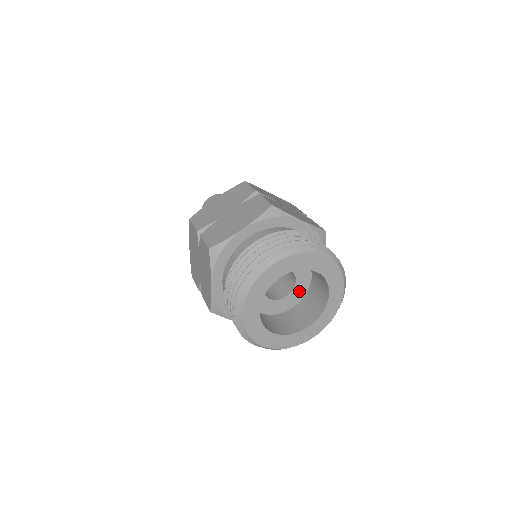
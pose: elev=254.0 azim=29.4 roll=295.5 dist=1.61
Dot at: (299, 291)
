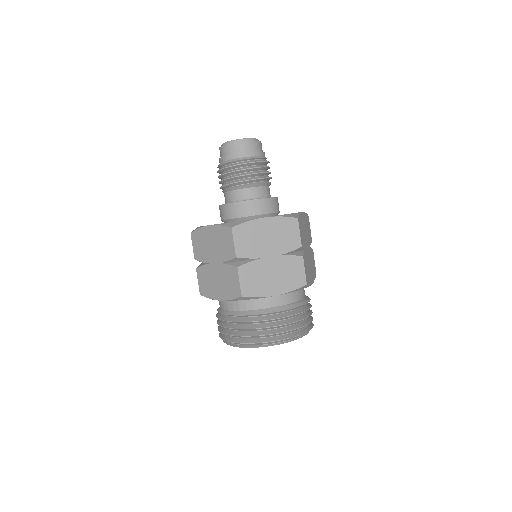
Dot at: occluded
